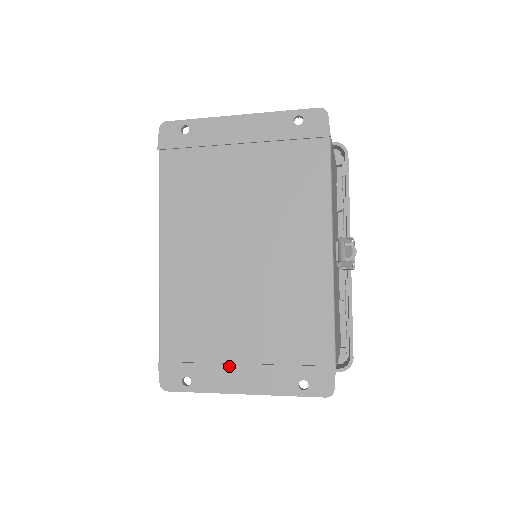
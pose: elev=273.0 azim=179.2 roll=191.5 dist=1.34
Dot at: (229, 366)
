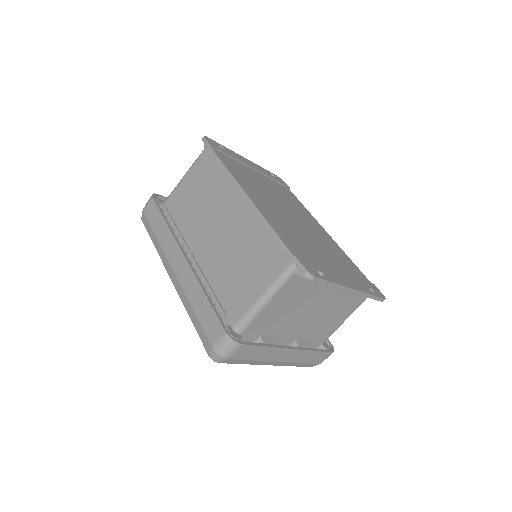
Dot at: (334, 271)
